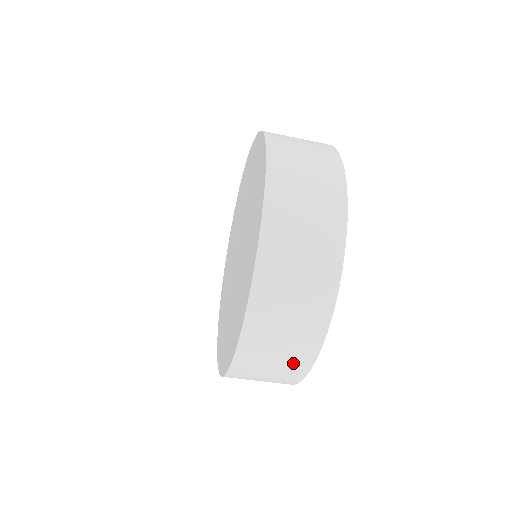
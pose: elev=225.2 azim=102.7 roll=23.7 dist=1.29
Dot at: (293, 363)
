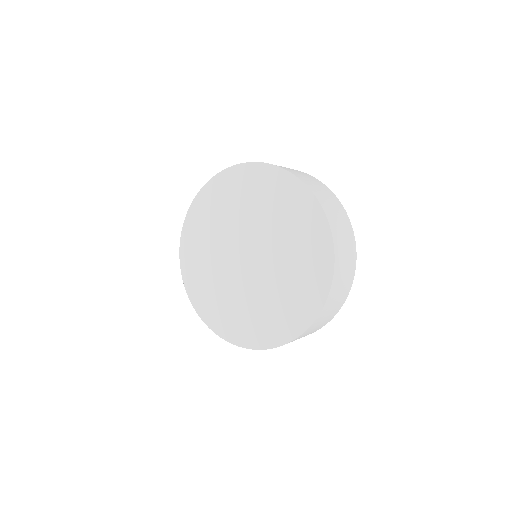
Dot at: occluded
